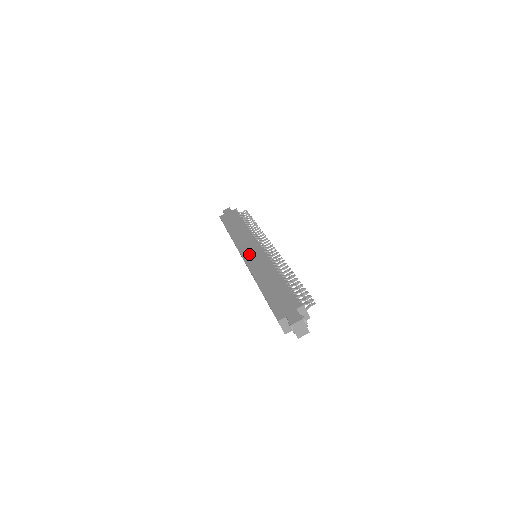
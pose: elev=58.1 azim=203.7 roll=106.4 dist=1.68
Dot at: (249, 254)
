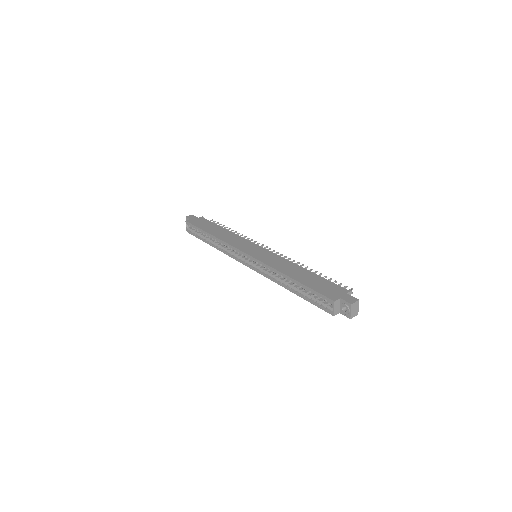
Dot at: (254, 252)
